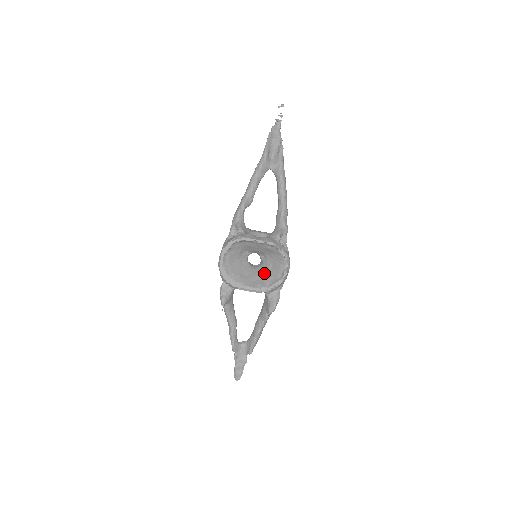
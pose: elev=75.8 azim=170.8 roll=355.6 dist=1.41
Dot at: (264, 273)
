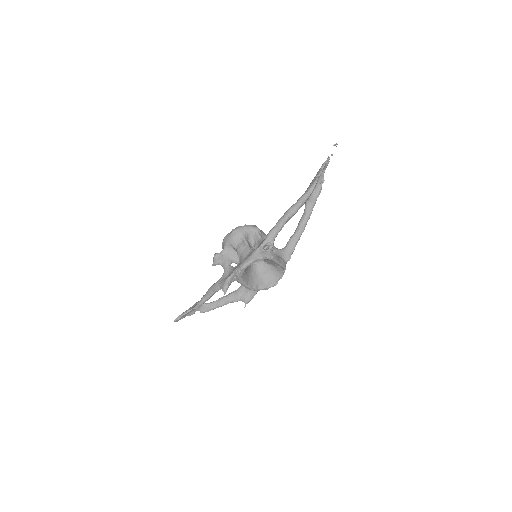
Dot at: (258, 275)
